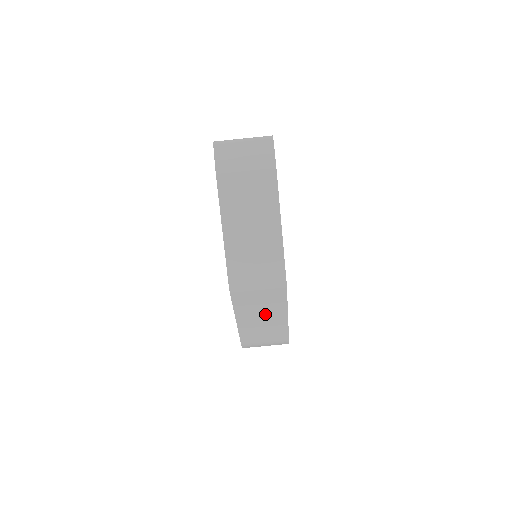
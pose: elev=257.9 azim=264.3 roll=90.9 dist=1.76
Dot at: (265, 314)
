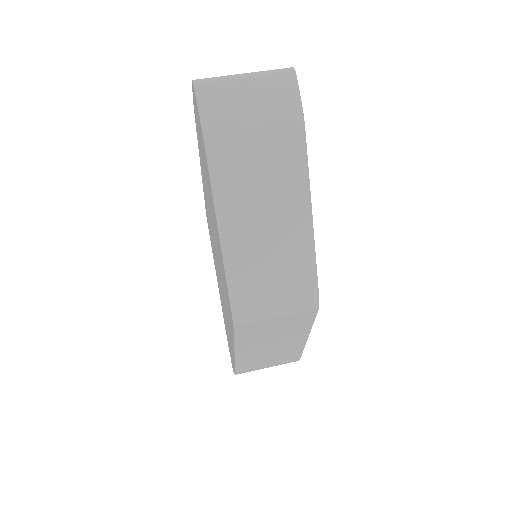
Dot at: (277, 341)
